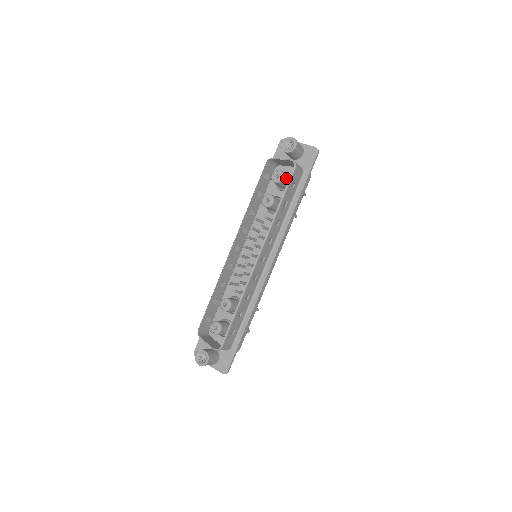
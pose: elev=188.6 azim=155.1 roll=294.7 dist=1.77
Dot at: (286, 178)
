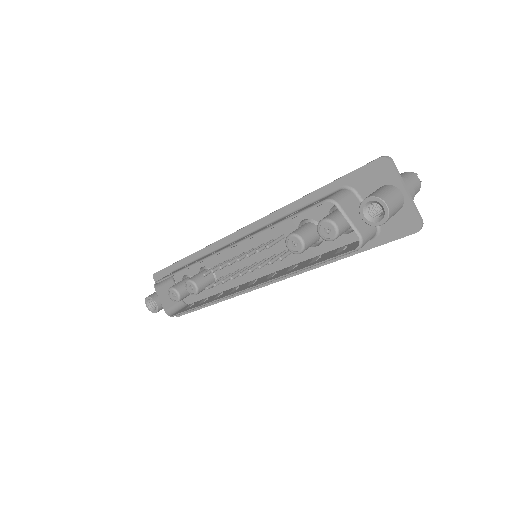
Dot at: (341, 234)
